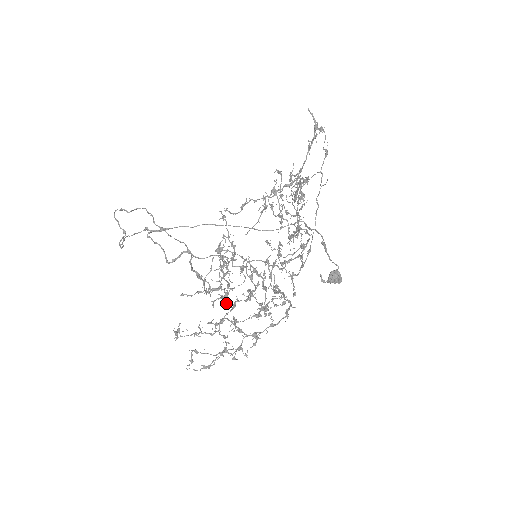
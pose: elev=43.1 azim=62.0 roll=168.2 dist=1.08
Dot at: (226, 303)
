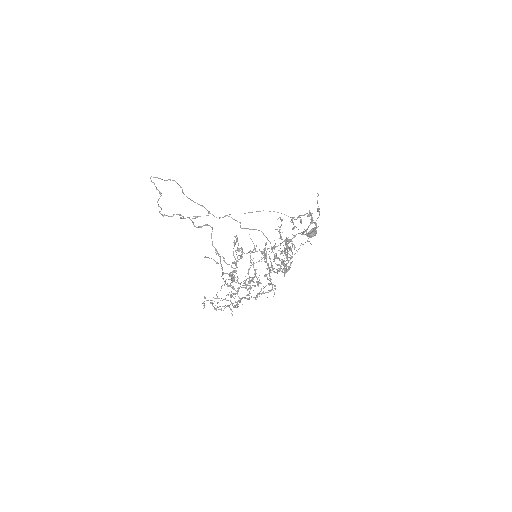
Dot at: occluded
